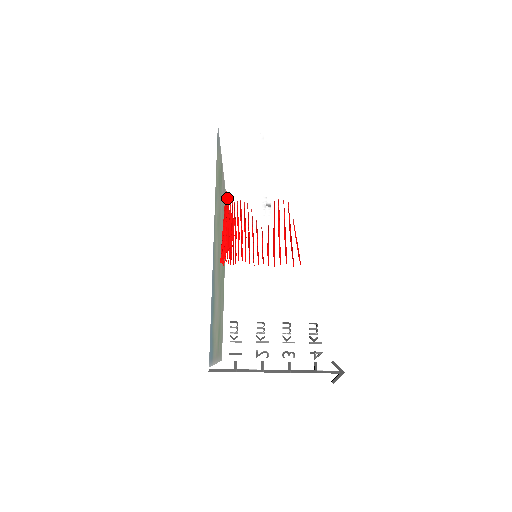
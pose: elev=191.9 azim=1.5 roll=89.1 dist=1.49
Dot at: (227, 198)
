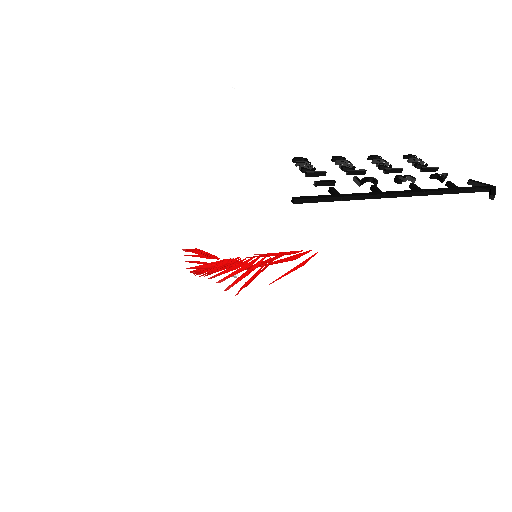
Dot at: (186, 255)
